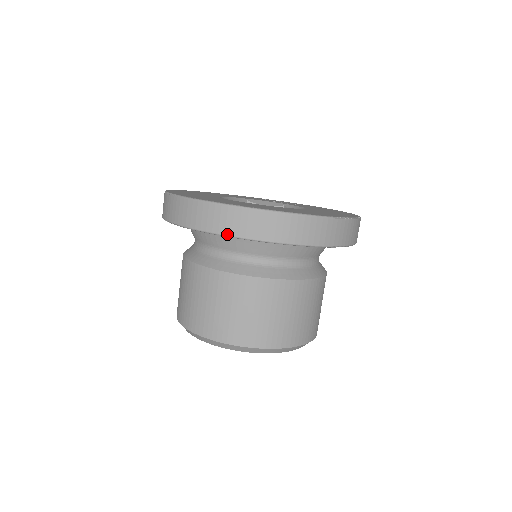
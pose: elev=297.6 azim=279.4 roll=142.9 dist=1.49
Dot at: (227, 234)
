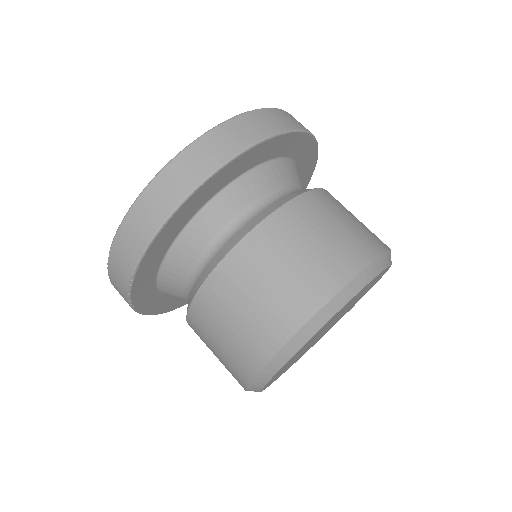
Dot at: (168, 213)
